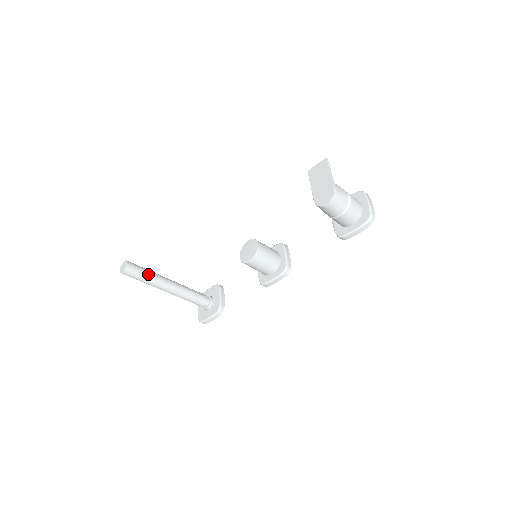
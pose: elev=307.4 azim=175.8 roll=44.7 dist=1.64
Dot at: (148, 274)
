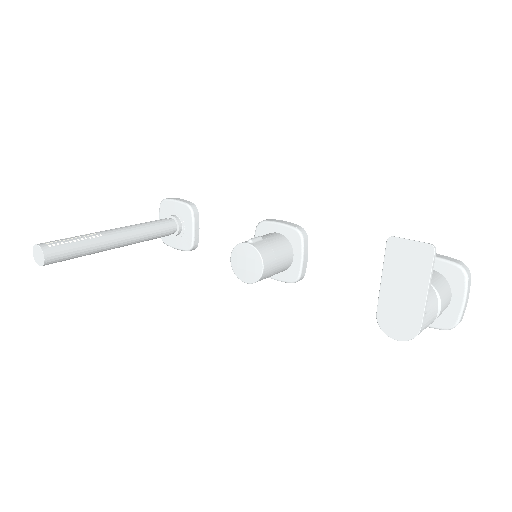
Dot at: (82, 252)
